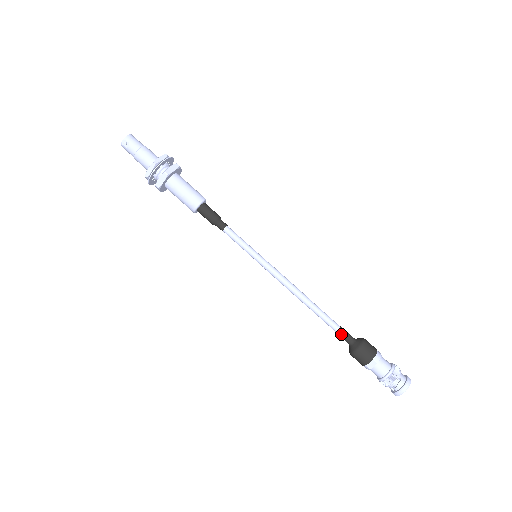
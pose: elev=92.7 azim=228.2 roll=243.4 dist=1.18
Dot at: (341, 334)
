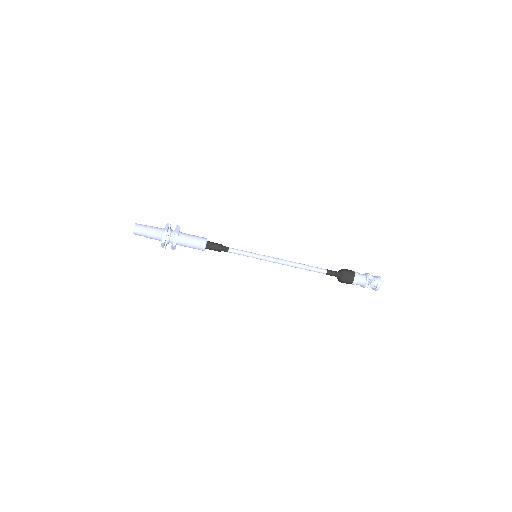
Dot at: (330, 273)
